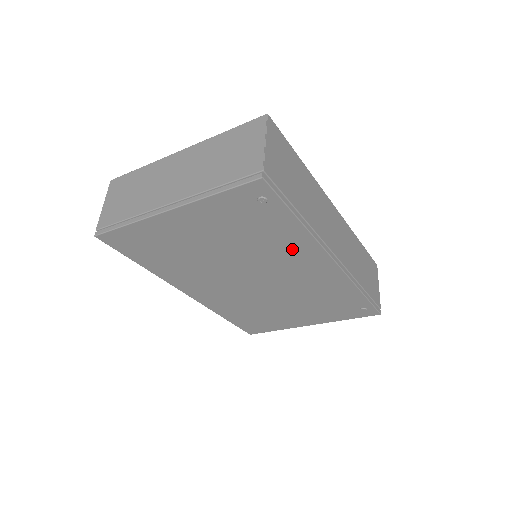
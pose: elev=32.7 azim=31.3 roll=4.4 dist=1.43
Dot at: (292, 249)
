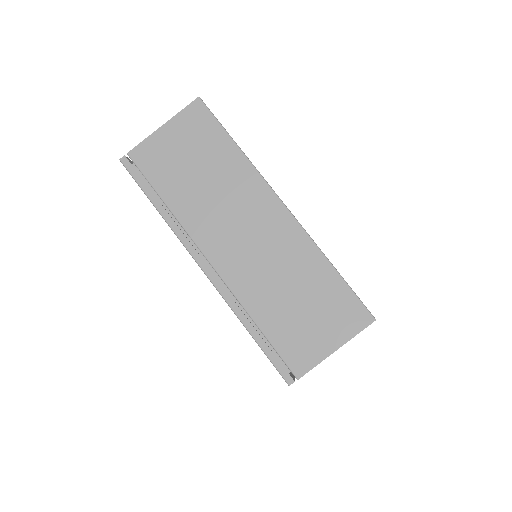
Dot at: occluded
